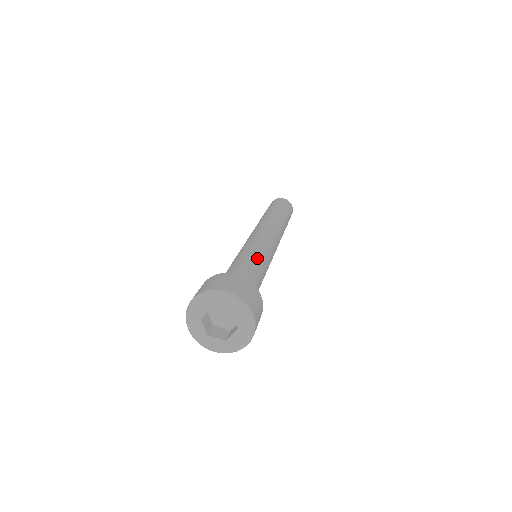
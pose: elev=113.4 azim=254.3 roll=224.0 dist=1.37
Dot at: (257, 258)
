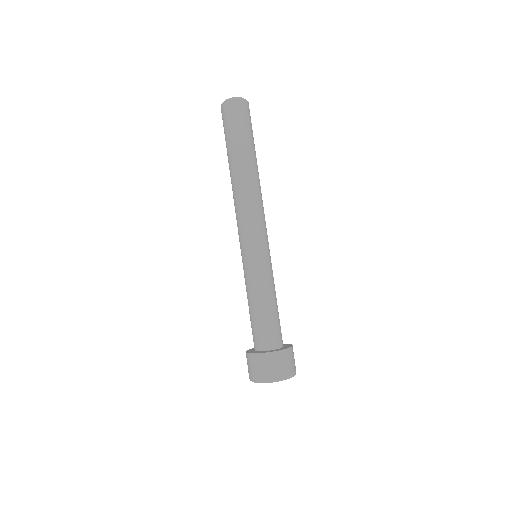
Dot at: (265, 290)
